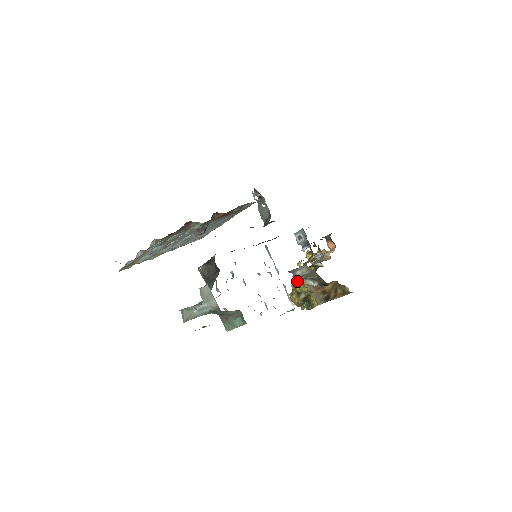
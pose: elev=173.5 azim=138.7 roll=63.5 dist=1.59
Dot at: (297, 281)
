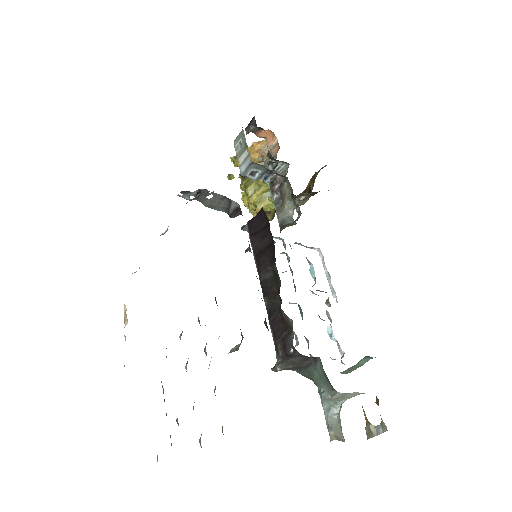
Dot at: (261, 204)
